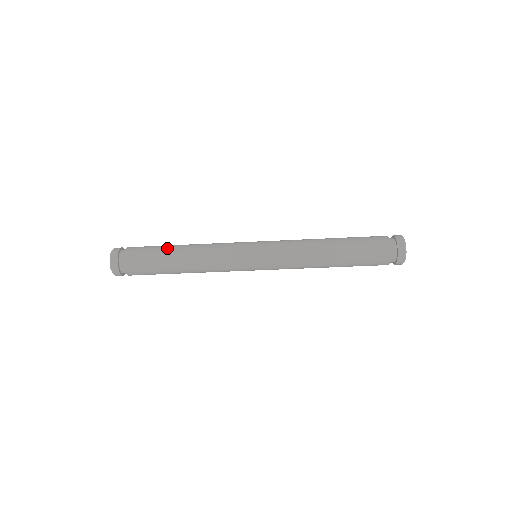
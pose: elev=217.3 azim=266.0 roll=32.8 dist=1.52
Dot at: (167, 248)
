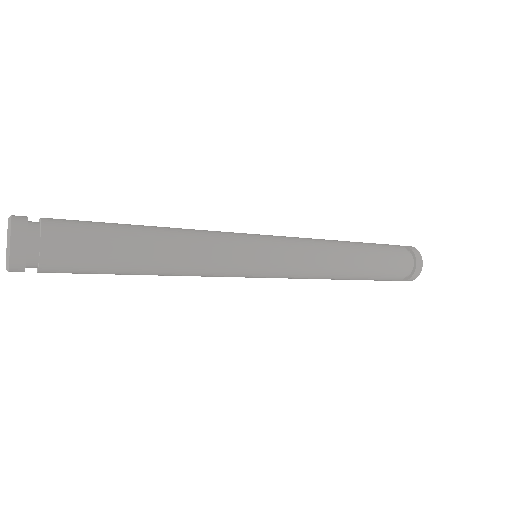
Dot at: (125, 225)
